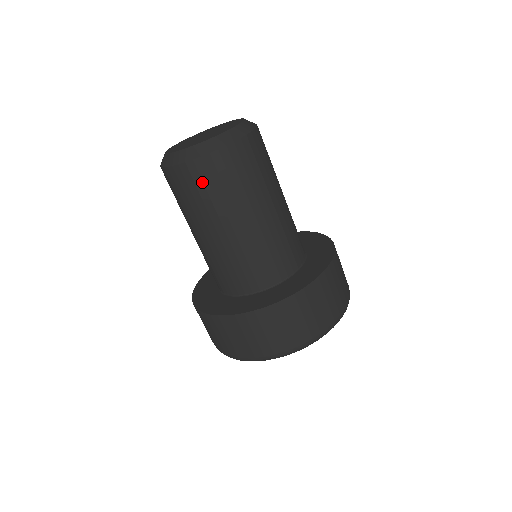
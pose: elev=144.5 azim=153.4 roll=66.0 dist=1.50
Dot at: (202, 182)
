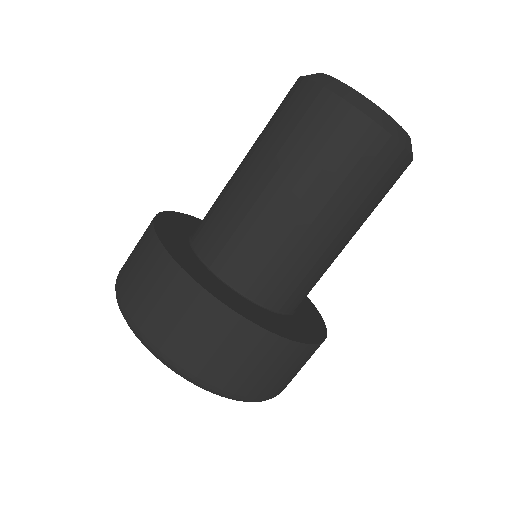
Dot at: (361, 156)
